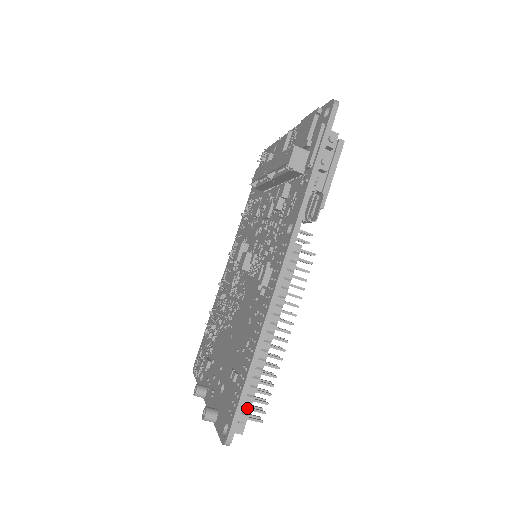
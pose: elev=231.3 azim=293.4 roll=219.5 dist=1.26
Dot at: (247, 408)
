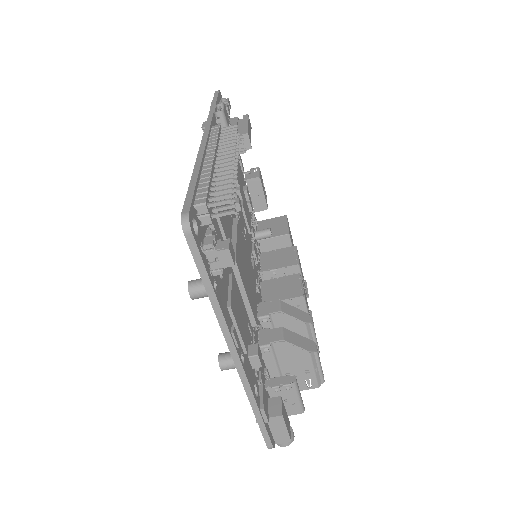
Dot at: (202, 195)
